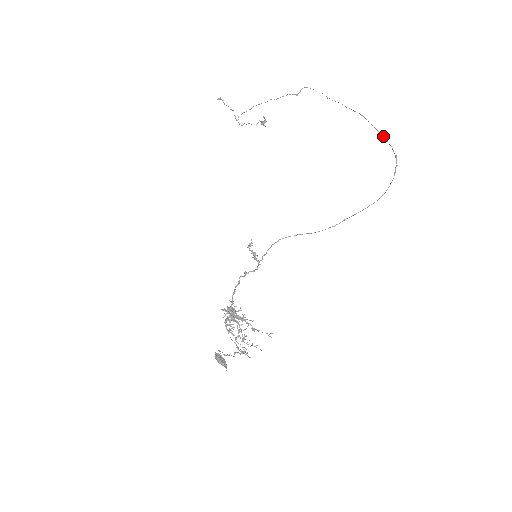
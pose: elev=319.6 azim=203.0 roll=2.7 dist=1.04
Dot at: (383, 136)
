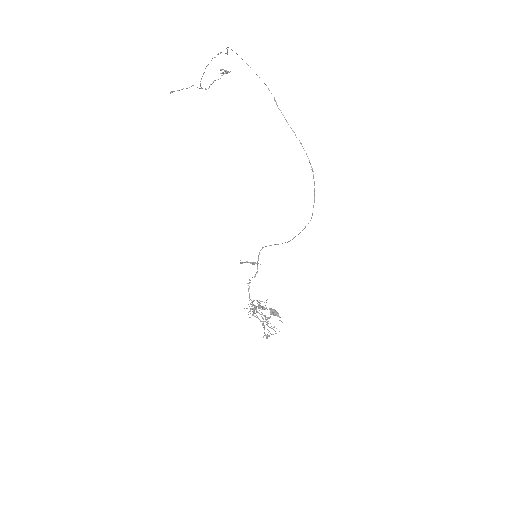
Dot at: occluded
